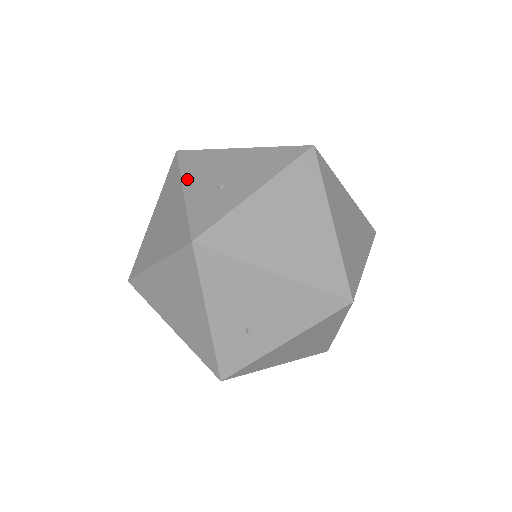
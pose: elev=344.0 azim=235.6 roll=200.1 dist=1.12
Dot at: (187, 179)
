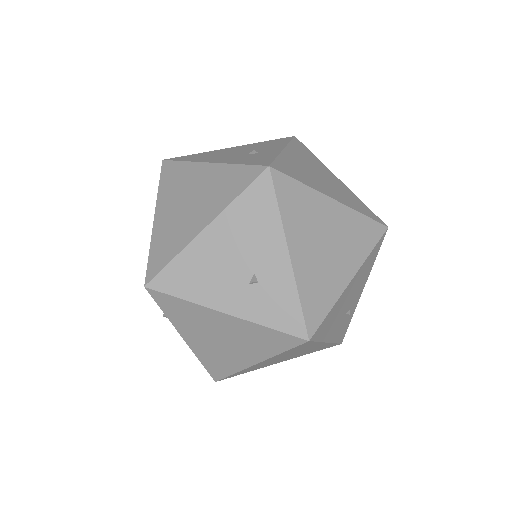
Dot at: (210, 302)
